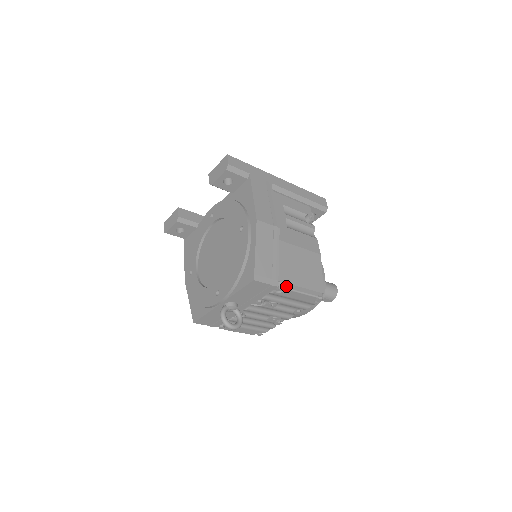
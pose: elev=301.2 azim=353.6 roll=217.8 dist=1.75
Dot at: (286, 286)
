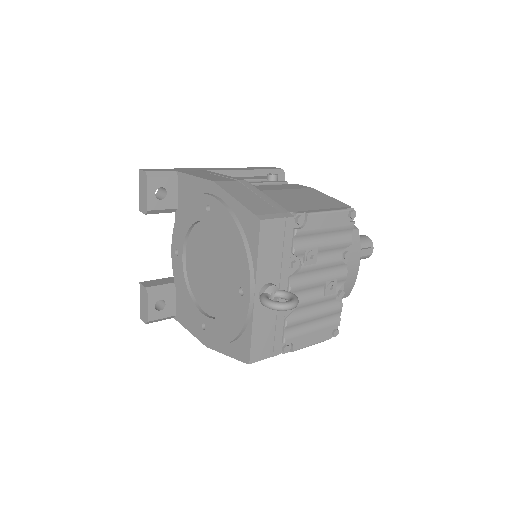
Dot at: (303, 212)
